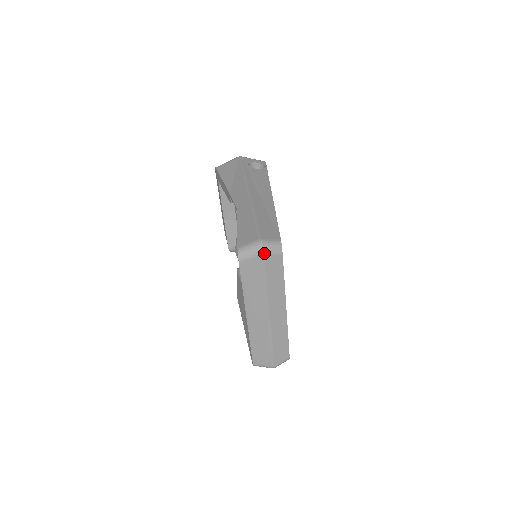
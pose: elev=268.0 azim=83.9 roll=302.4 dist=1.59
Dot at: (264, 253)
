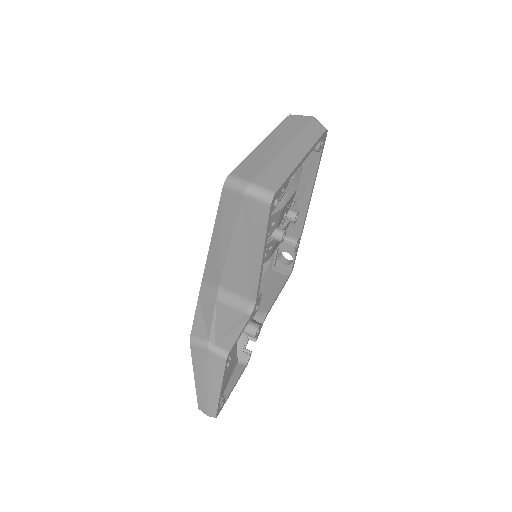
Dot at: (314, 118)
